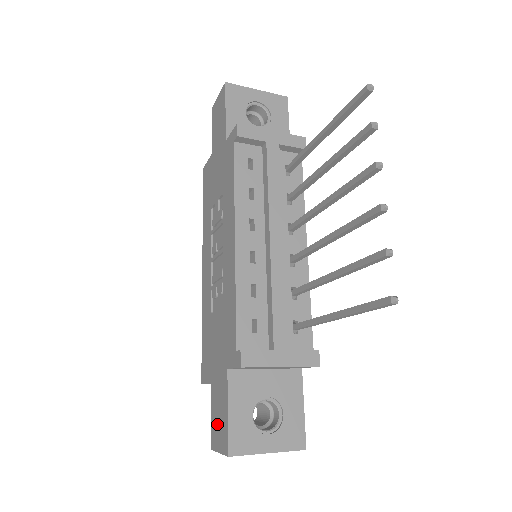
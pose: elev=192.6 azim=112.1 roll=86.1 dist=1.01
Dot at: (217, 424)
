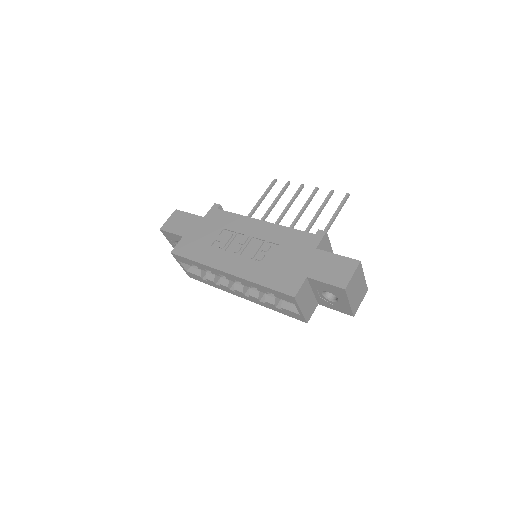
Dot at: (336, 273)
